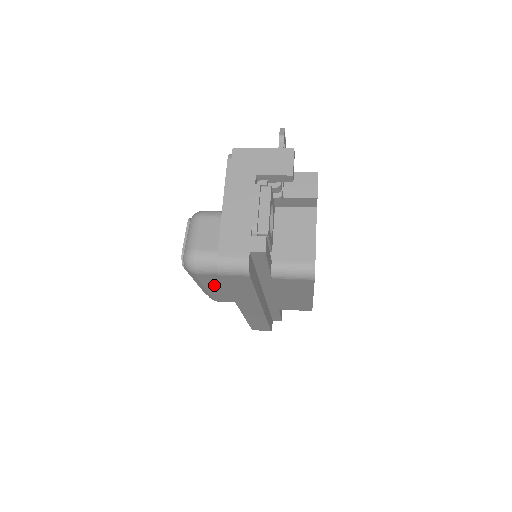
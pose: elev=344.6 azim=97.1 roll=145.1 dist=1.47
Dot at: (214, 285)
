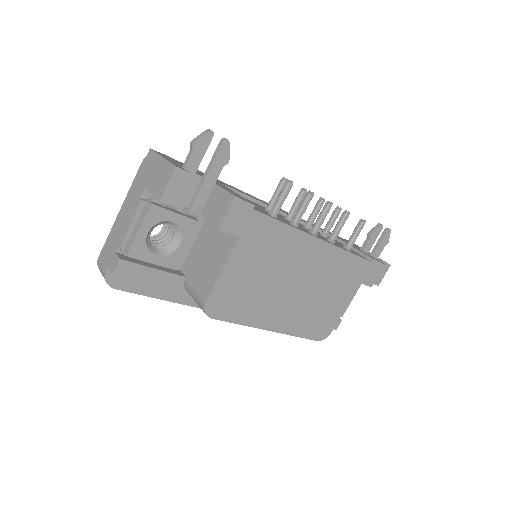
Dot at: occluded
